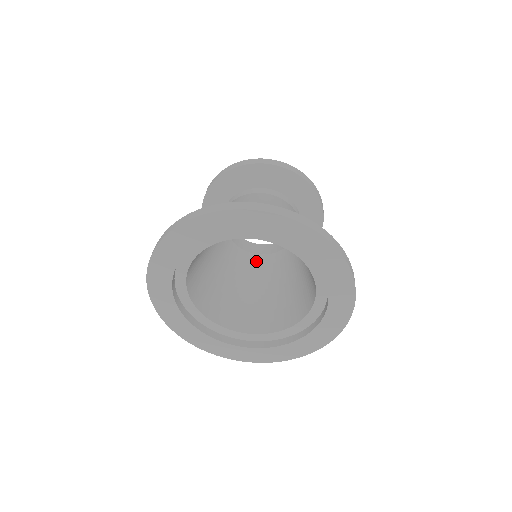
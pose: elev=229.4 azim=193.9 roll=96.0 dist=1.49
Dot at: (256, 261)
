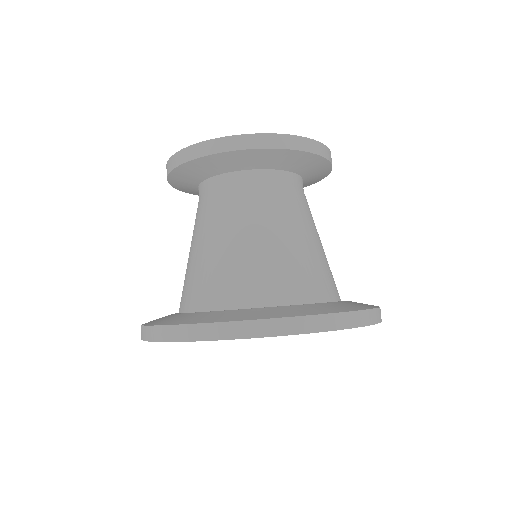
Dot at: occluded
